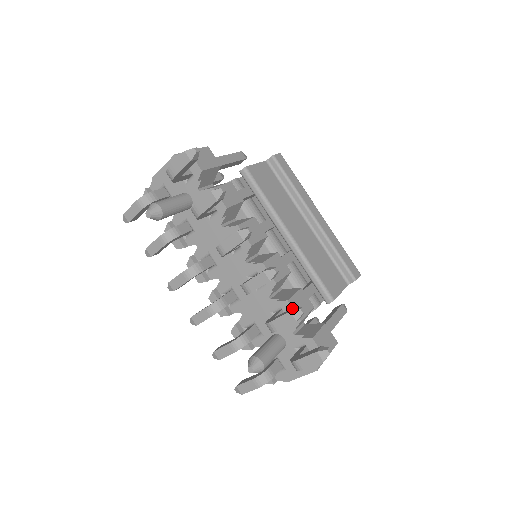
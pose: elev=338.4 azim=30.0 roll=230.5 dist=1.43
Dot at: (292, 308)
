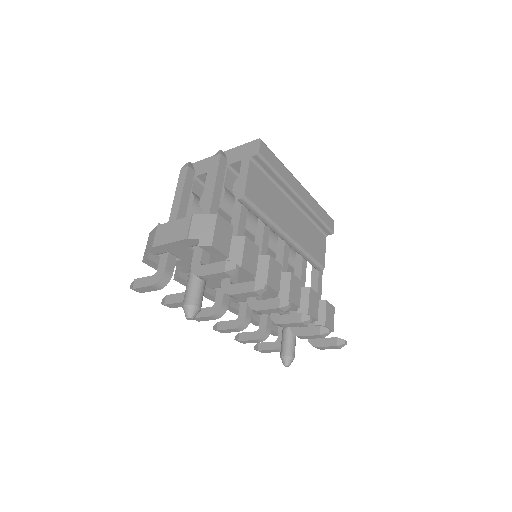
Dot at: (319, 328)
